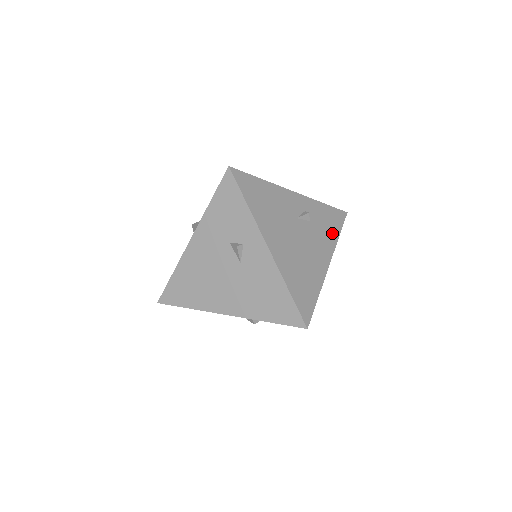
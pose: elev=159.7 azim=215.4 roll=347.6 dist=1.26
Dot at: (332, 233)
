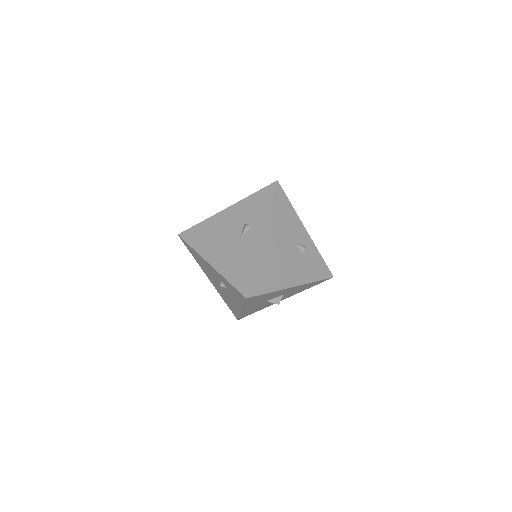
Dot at: (312, 275)
